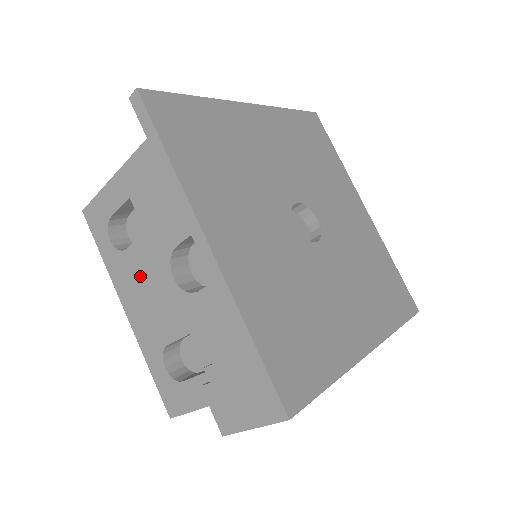
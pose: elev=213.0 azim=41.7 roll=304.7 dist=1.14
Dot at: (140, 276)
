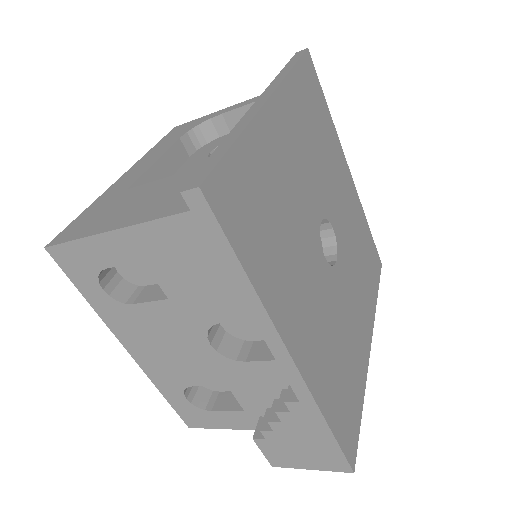
Dot at: (156, 331)
